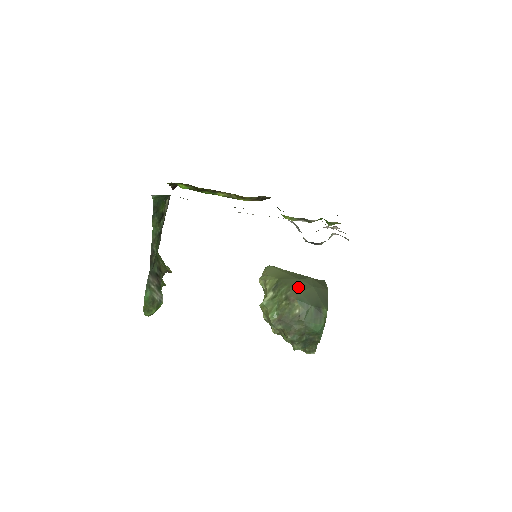
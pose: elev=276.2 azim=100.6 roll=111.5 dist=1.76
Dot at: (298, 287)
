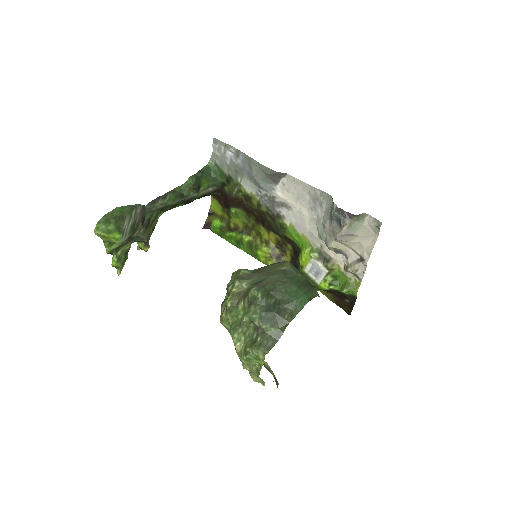
Dot at: occluded
